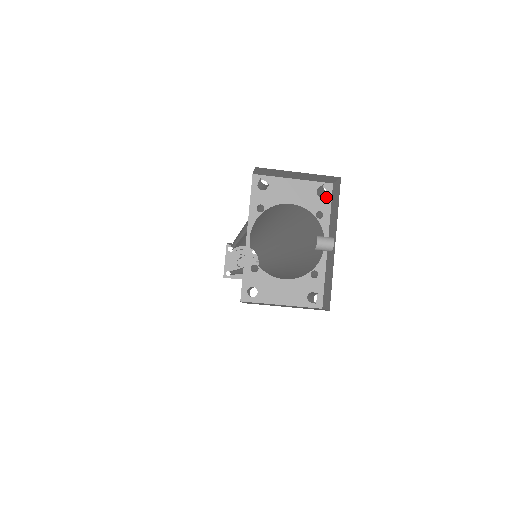
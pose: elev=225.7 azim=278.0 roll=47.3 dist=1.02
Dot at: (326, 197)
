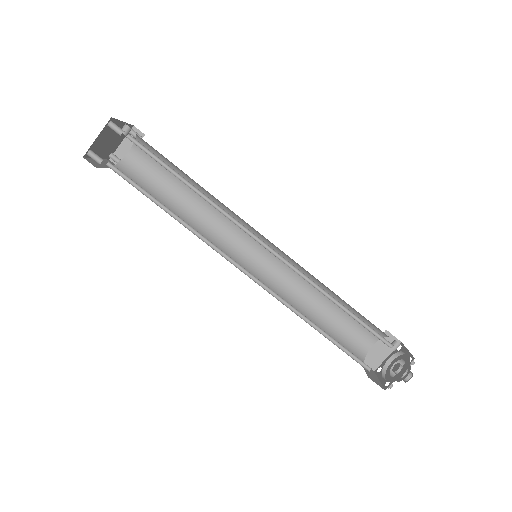
Dot at: (141, 137)
